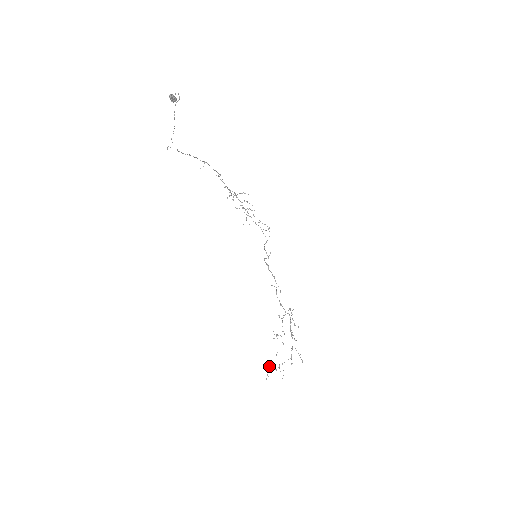
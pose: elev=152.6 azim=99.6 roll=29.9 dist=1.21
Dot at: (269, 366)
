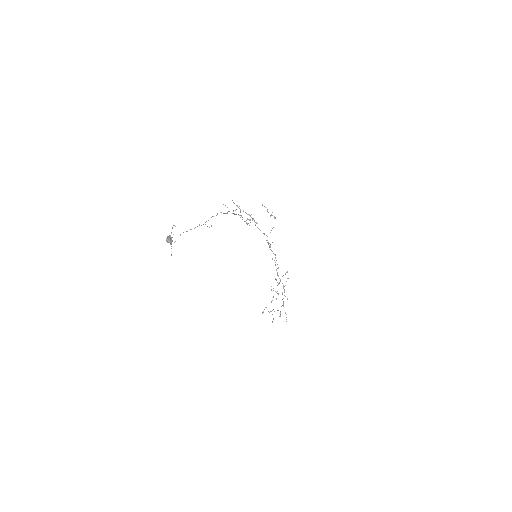
Dot at: occluded
